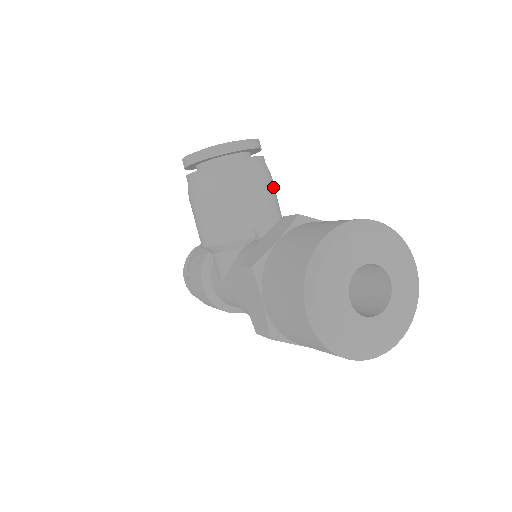
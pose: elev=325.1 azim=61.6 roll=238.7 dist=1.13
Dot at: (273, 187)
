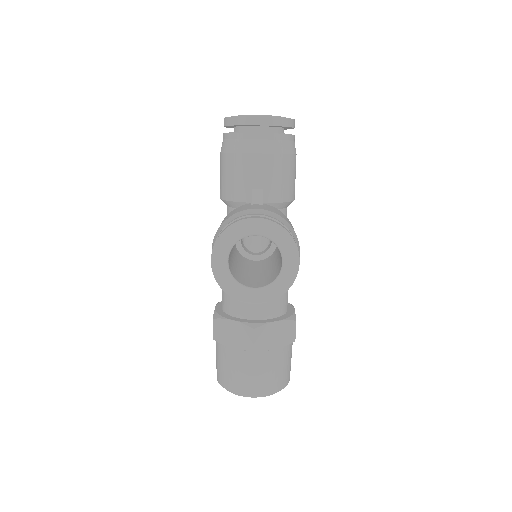
Dot at: occluded
